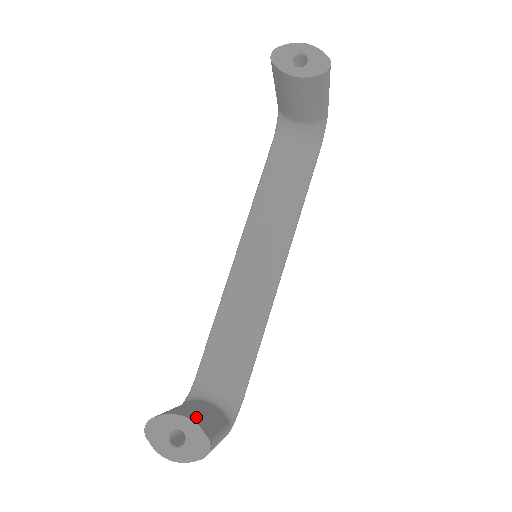
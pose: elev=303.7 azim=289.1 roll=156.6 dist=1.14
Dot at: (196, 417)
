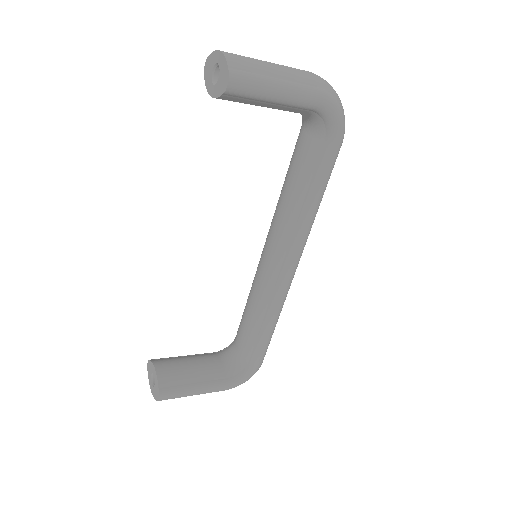
Dot at: (168, 372)
